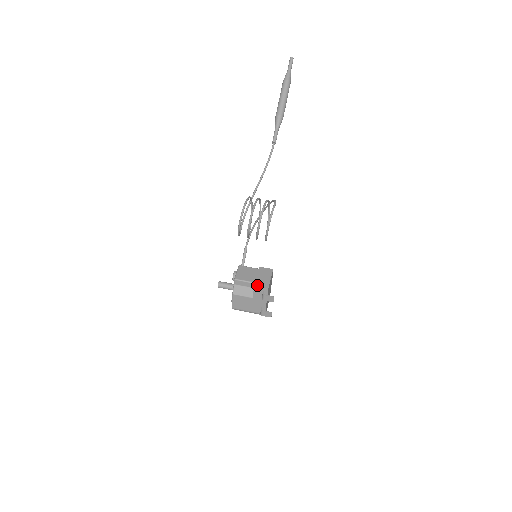
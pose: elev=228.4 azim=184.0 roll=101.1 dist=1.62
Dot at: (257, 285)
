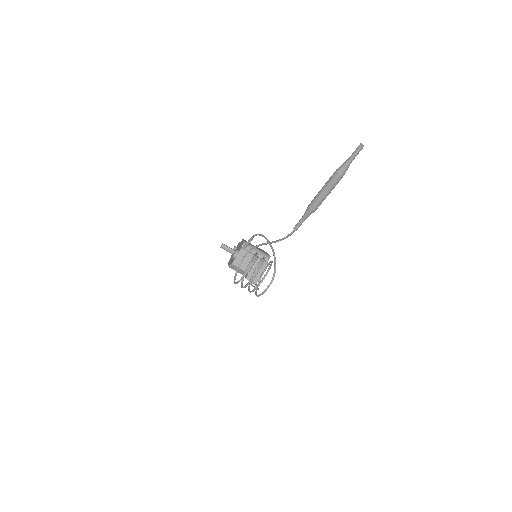
Dot at: (248, 279)
